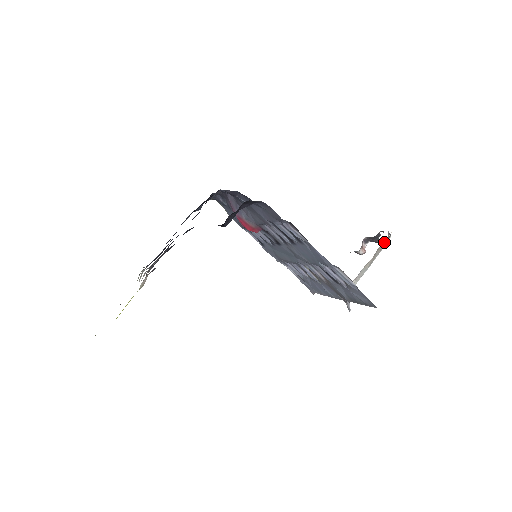
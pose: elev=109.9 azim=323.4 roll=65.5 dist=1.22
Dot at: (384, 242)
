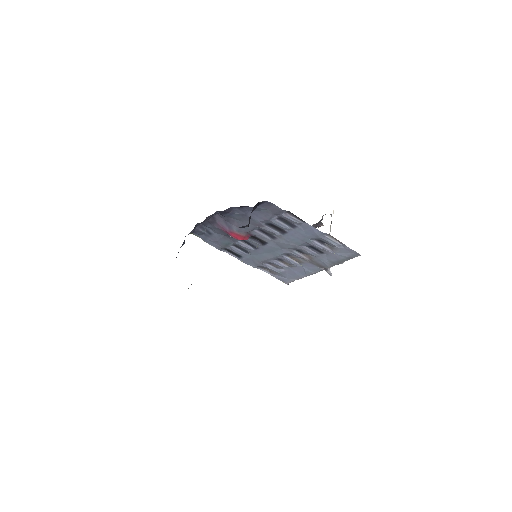
Dot at: occluded
